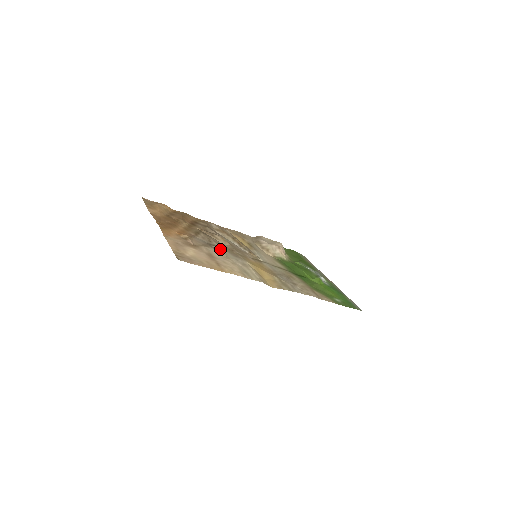
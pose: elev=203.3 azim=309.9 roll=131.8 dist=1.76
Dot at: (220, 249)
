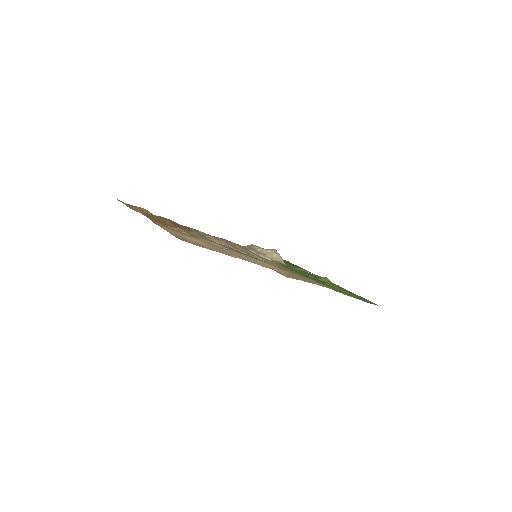
Dot at: (218, 244)
